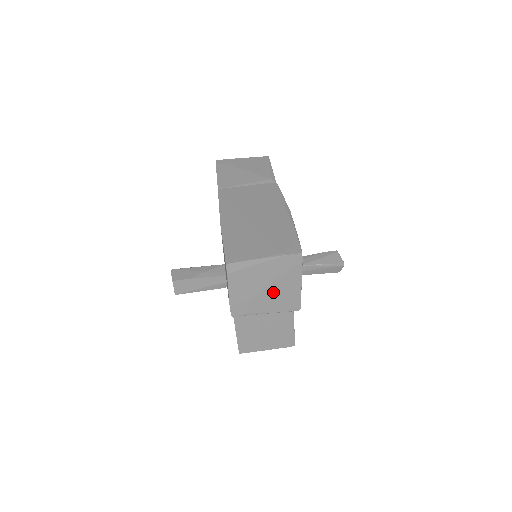
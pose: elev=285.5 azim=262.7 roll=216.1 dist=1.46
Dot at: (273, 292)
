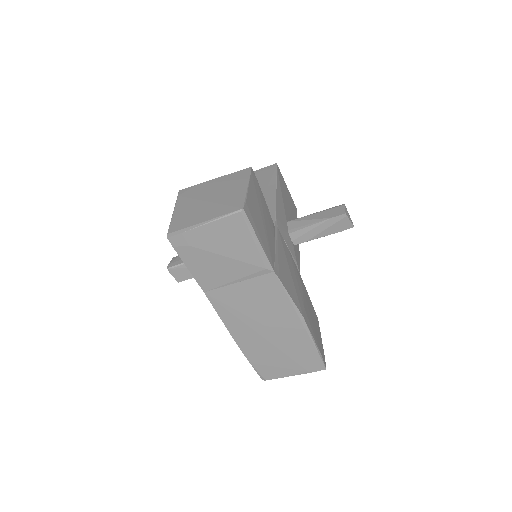
Dot at: occluded
